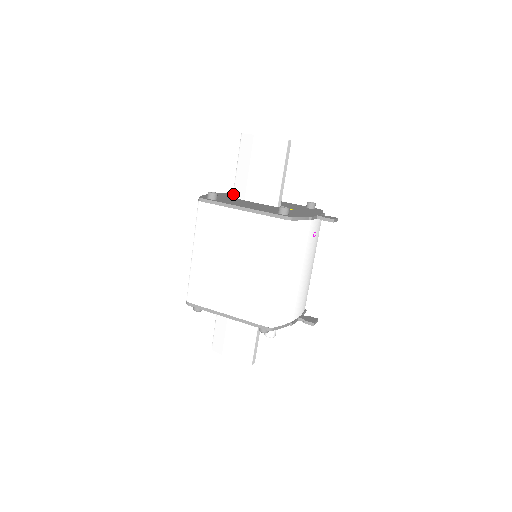
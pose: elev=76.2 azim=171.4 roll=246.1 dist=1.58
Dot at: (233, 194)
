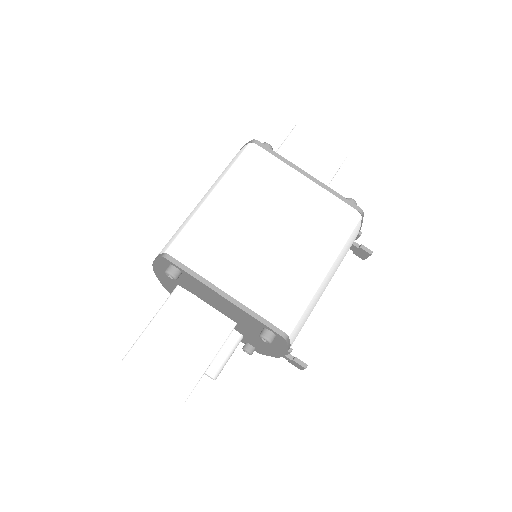
Dot at: occluded
